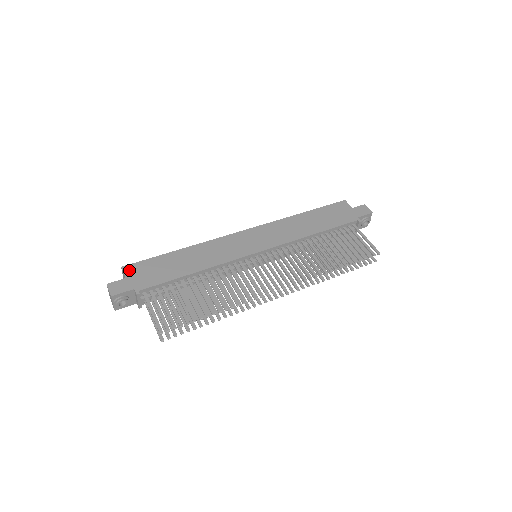
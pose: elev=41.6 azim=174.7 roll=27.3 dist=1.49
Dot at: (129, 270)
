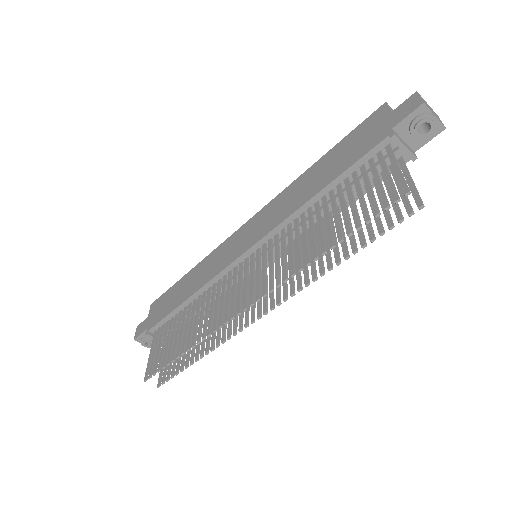
Dot at: (153, 307)
